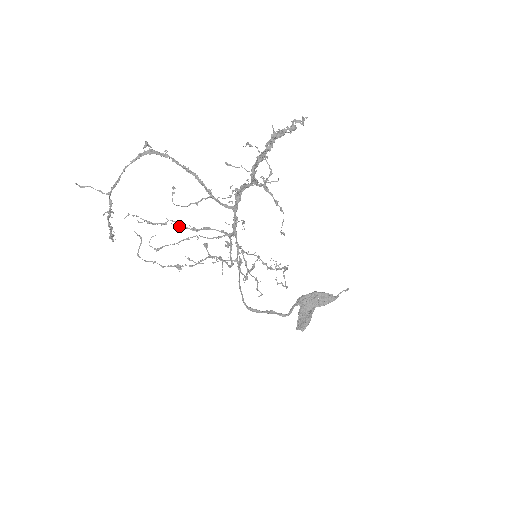
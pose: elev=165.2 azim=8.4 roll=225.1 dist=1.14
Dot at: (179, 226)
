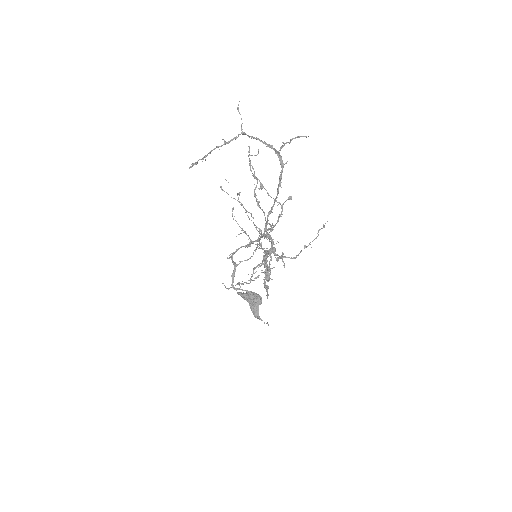
Dot at: (254, 191)
